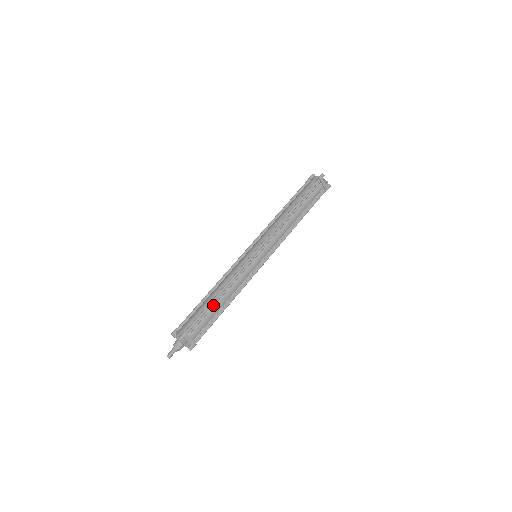
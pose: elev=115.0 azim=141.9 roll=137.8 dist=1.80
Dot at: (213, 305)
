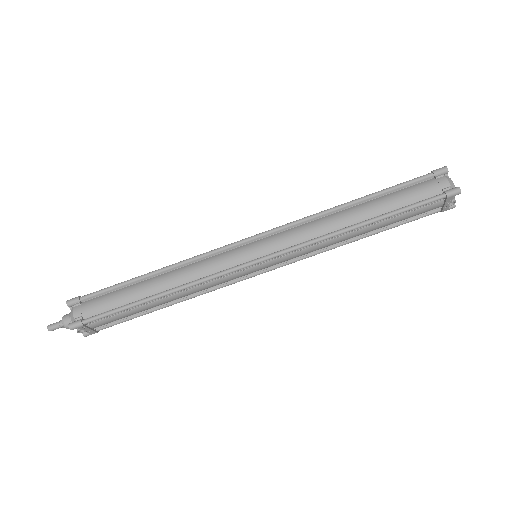
Dot at: (145, 304)
